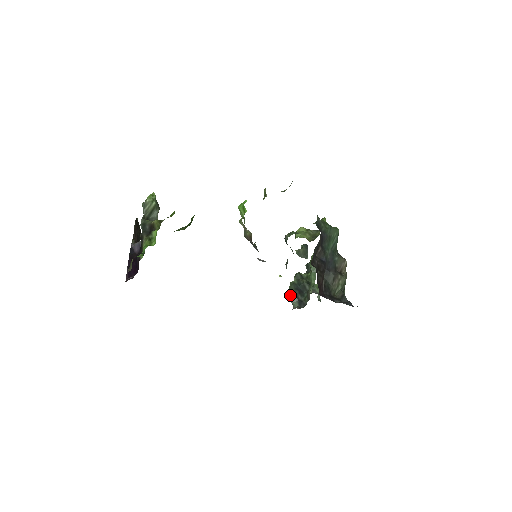
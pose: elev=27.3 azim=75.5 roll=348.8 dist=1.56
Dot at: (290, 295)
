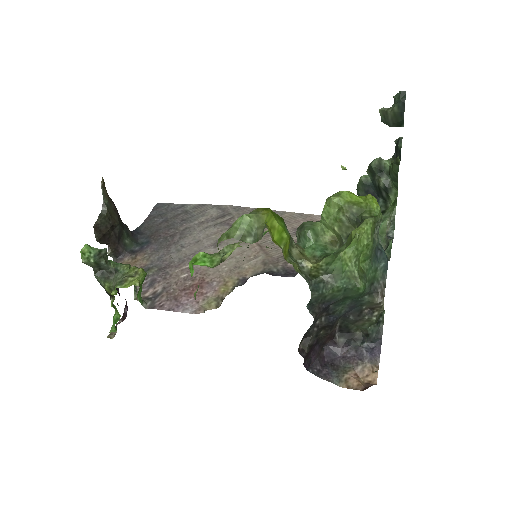
Dot at: occluded
